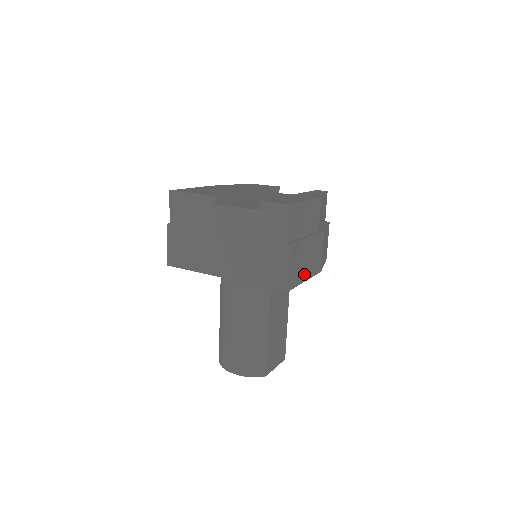
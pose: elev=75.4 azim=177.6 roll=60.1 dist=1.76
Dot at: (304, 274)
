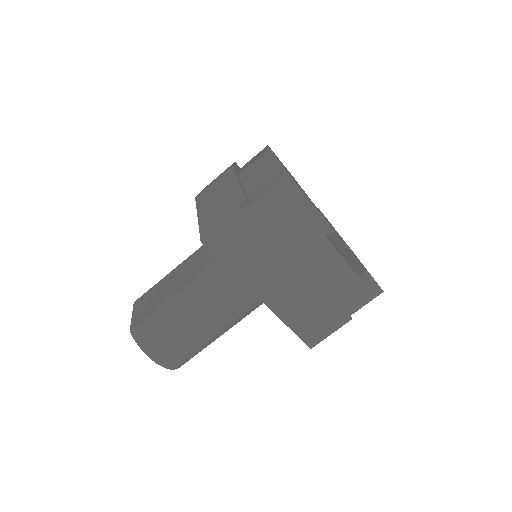
Dot at: occluded
